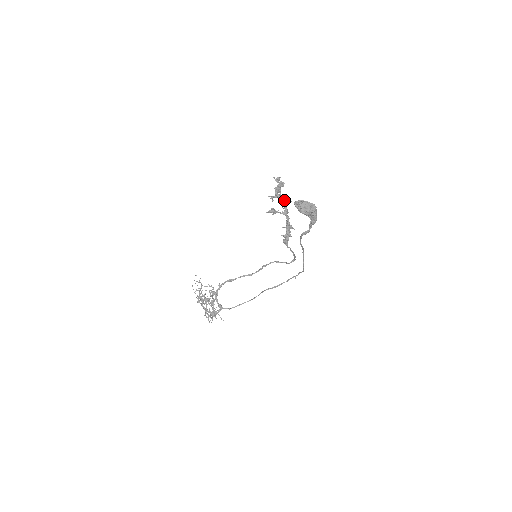
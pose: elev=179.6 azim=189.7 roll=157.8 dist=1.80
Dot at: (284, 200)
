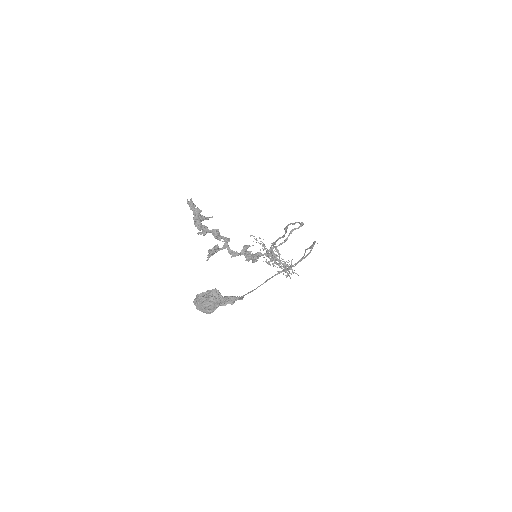
Dot at: (212, 233)
